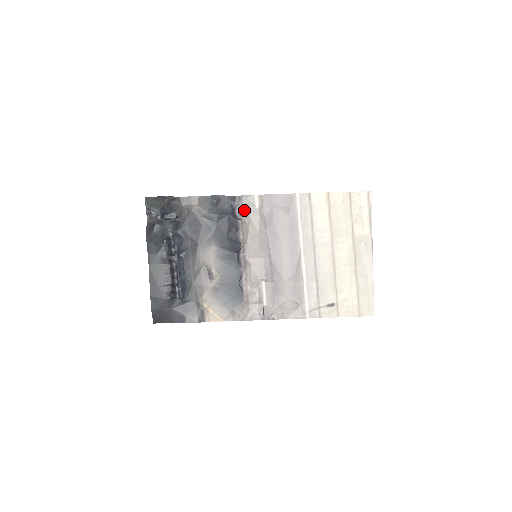
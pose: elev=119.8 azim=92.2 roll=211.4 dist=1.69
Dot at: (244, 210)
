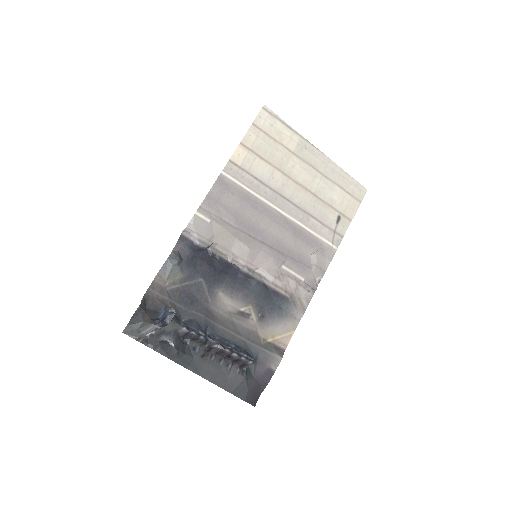
Dot at: (203, 236)
